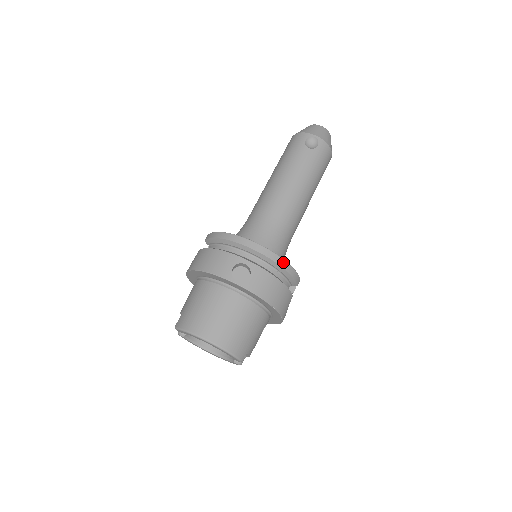
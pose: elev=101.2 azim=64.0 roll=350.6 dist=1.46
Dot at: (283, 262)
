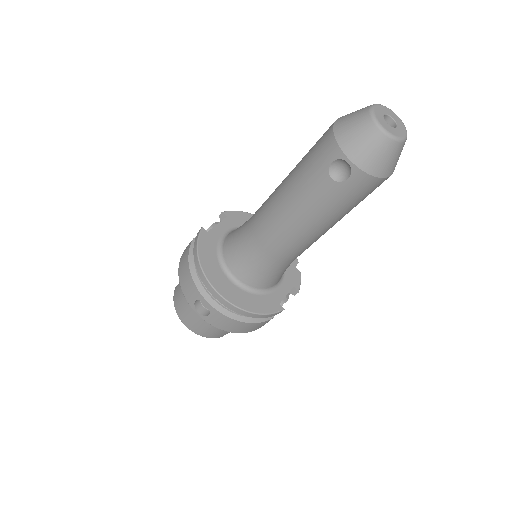
Dot at: (247, 313)
